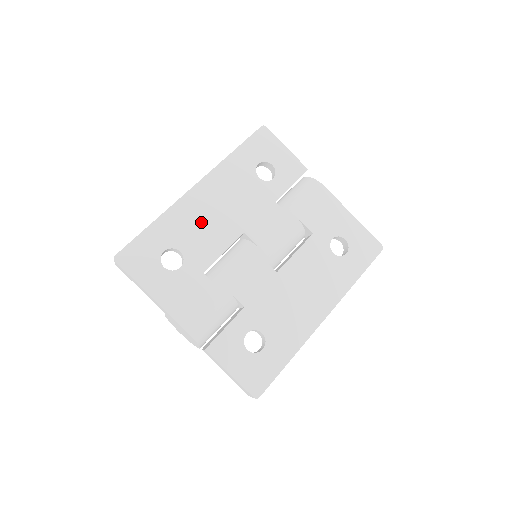
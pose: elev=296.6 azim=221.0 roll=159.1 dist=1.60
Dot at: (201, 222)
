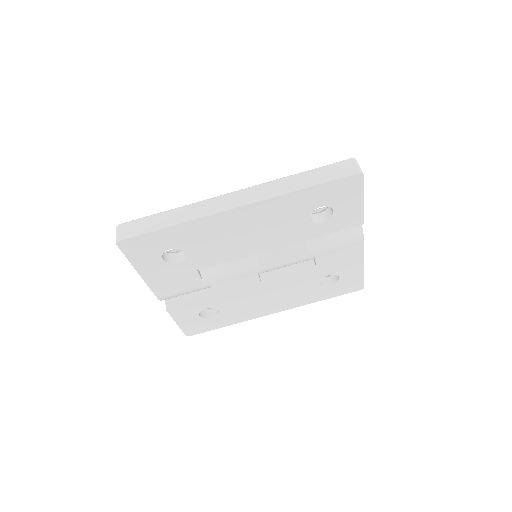
Dot at: (222, 237)
